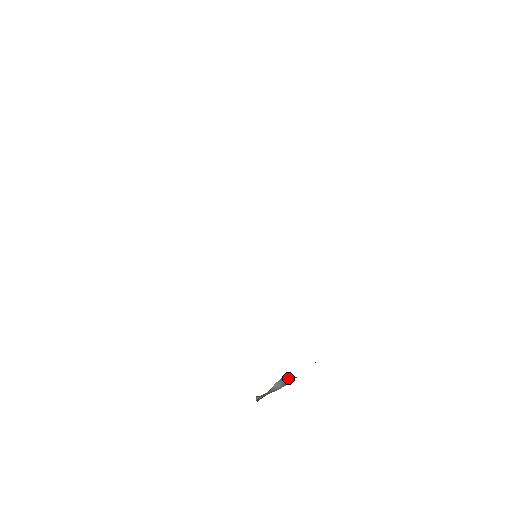
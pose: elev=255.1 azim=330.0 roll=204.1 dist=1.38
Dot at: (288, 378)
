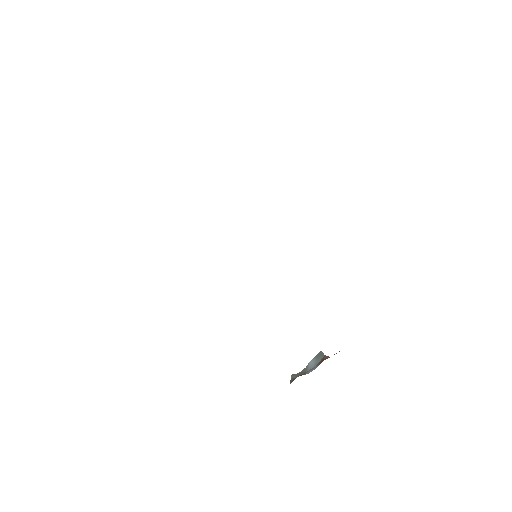
Dot at: (322, 357)
